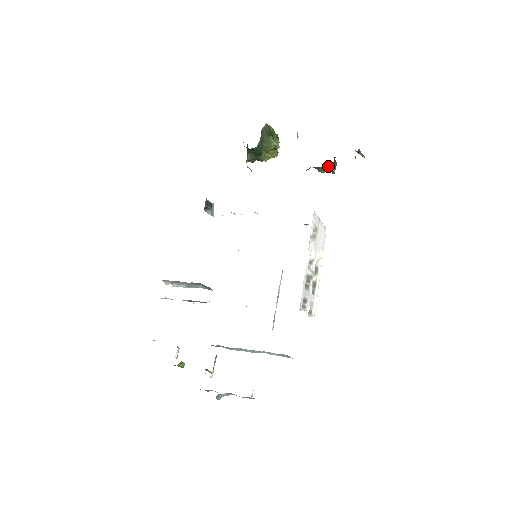
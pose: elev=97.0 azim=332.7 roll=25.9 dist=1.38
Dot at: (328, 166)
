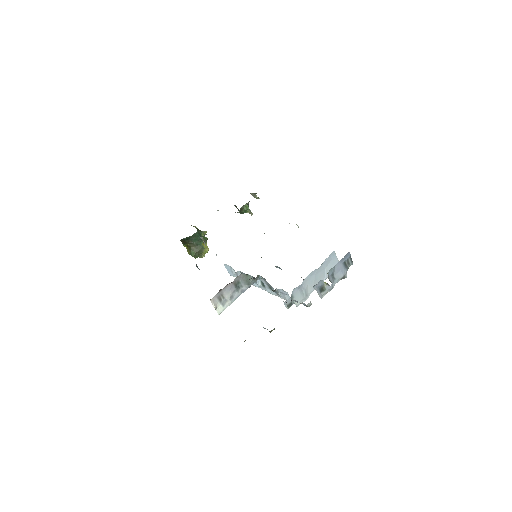
Dot at: (248, 202)
